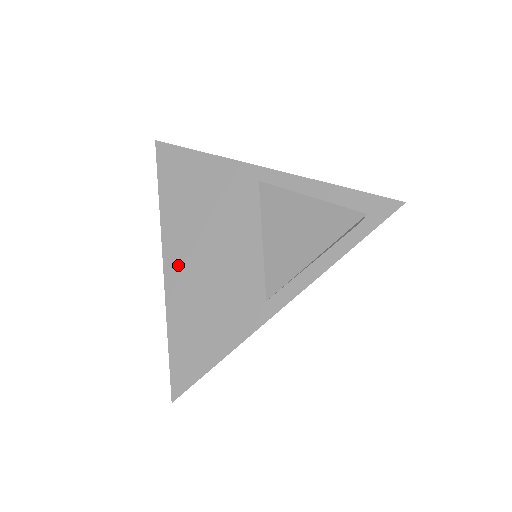
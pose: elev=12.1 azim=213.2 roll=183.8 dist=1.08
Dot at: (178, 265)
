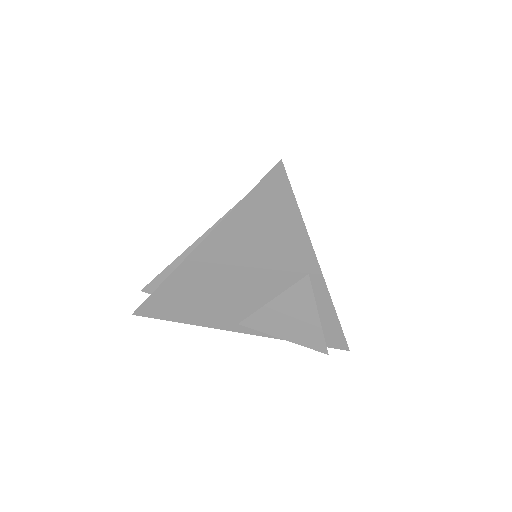
Dot at: (204, 261)
